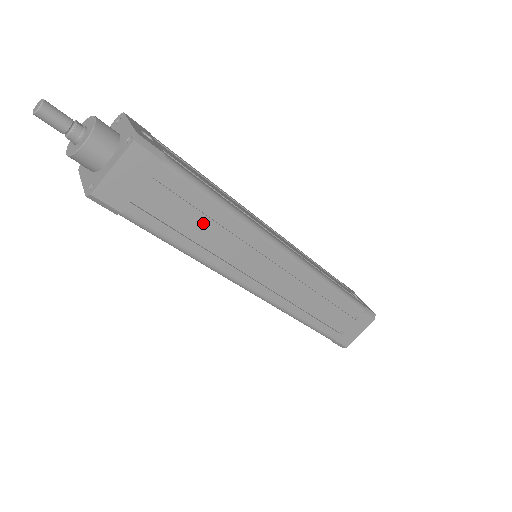
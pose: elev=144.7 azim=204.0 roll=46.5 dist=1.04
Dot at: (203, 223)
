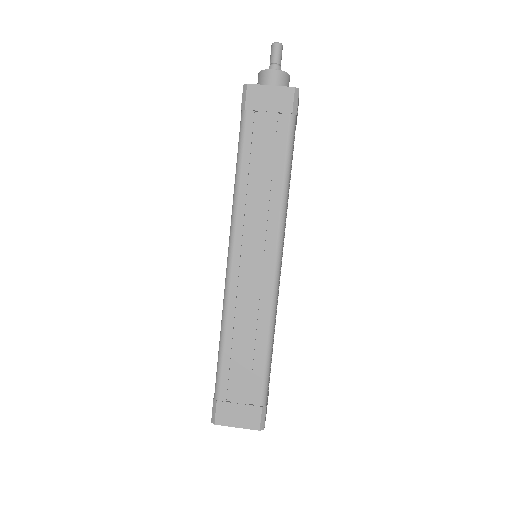
Dot at: (266, 171)
